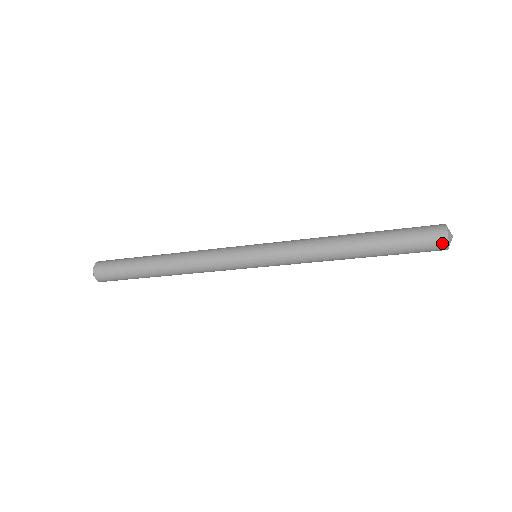
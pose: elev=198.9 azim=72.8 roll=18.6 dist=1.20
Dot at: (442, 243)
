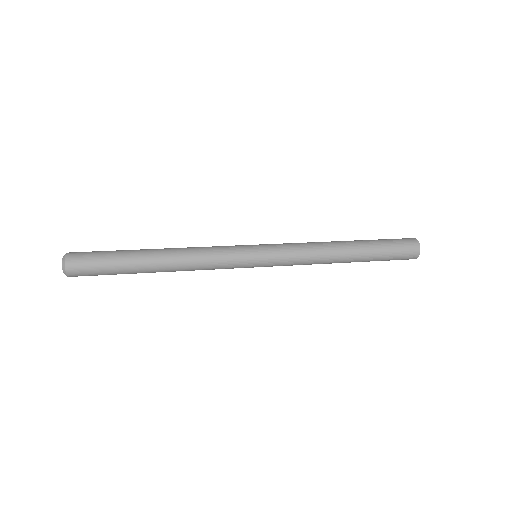
Dot at: occluded
